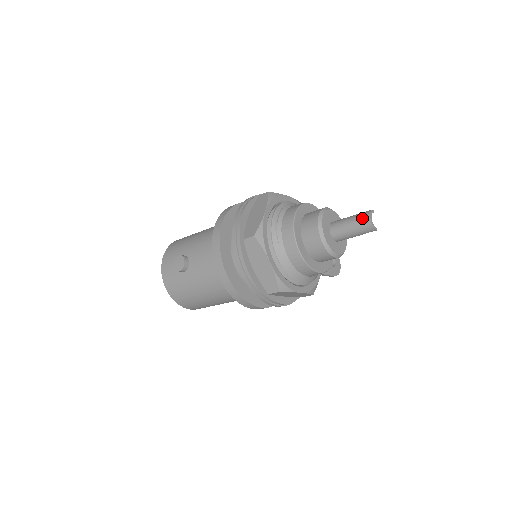
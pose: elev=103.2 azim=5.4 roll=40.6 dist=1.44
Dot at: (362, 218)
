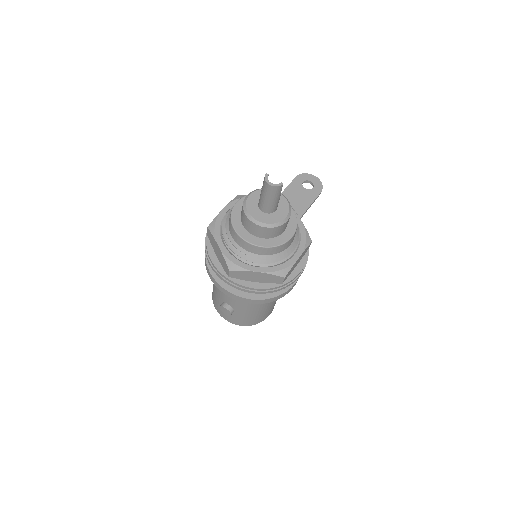
Dot at: (266, 189)
